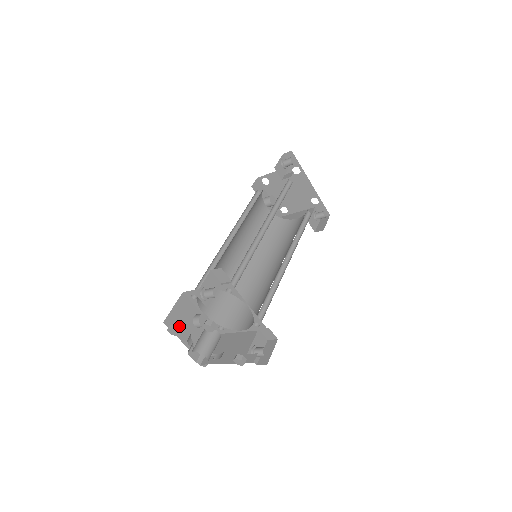
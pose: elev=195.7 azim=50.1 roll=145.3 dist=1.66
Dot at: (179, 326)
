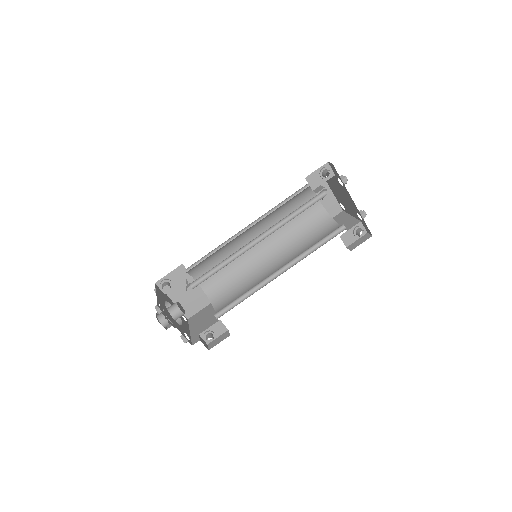
Dot at: occluded
